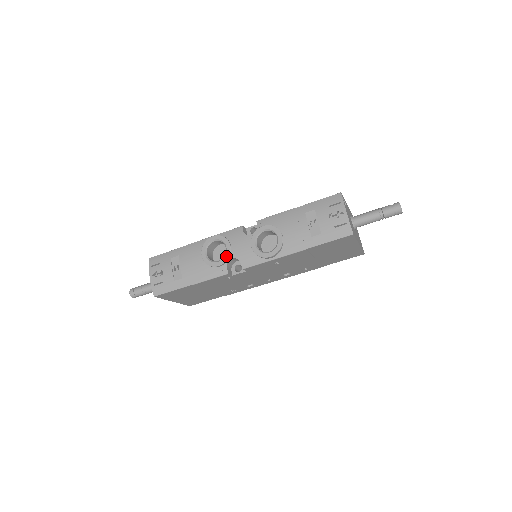
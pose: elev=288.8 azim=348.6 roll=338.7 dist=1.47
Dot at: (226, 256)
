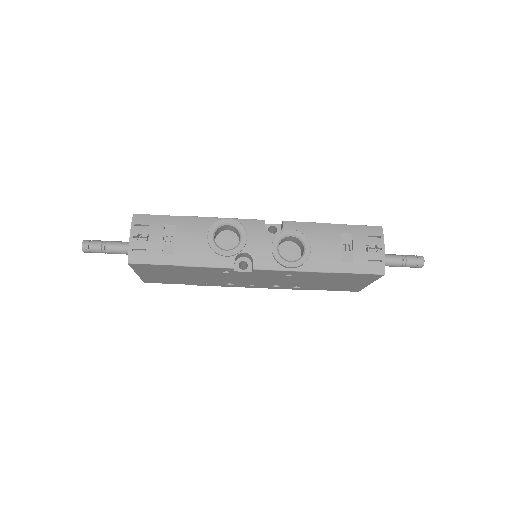
Dot at: (239, 248)
